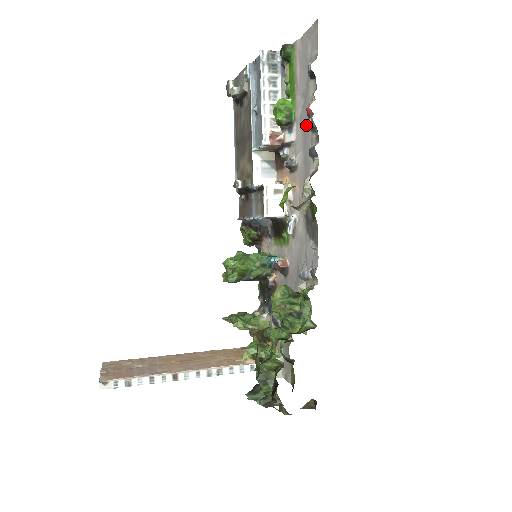
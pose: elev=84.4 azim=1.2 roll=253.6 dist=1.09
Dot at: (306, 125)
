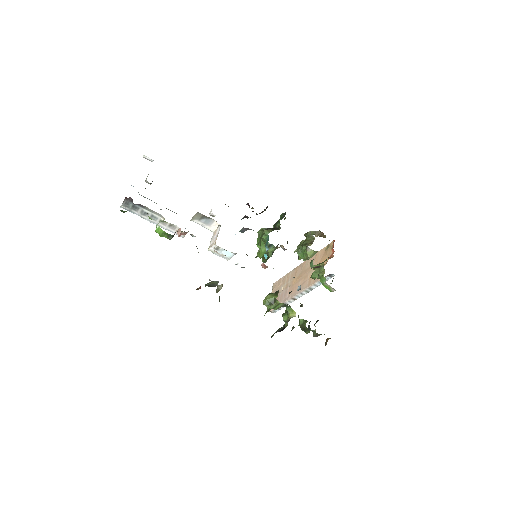
Dot at: occluded
